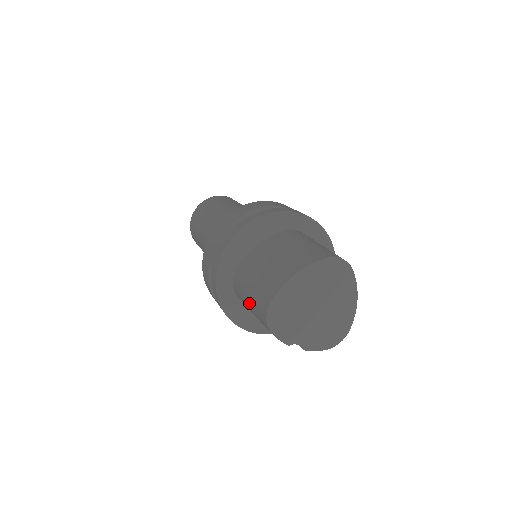
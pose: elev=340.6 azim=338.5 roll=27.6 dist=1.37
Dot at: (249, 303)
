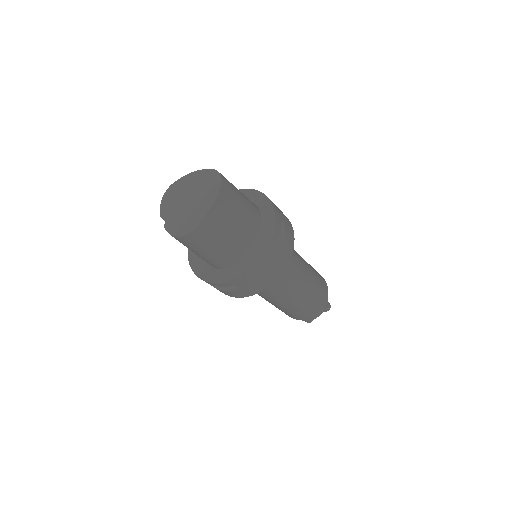
Dot at: occluded
